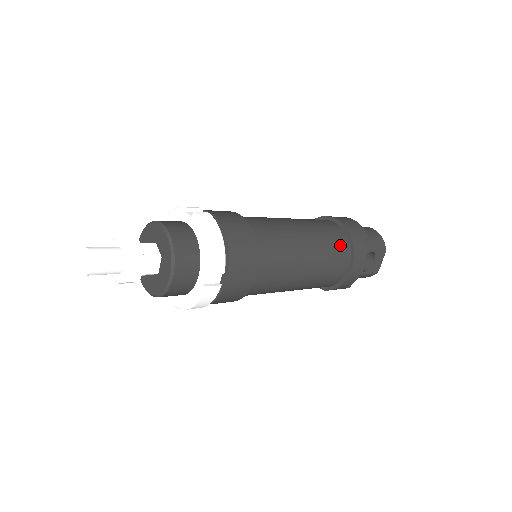
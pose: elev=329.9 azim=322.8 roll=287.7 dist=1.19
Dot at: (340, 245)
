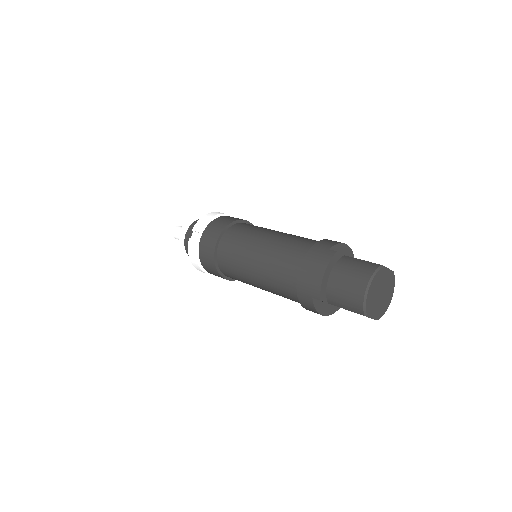
Dot at: (289, 292)
